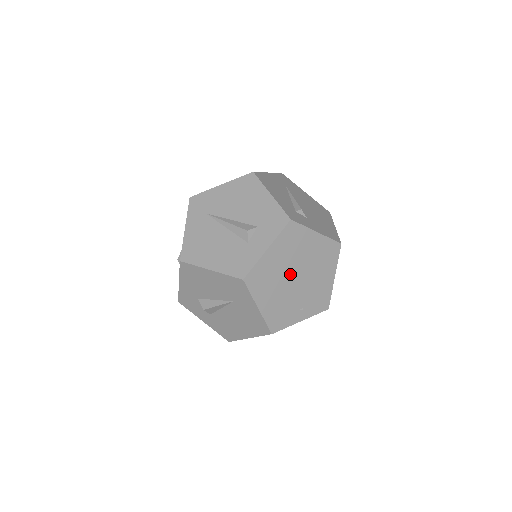
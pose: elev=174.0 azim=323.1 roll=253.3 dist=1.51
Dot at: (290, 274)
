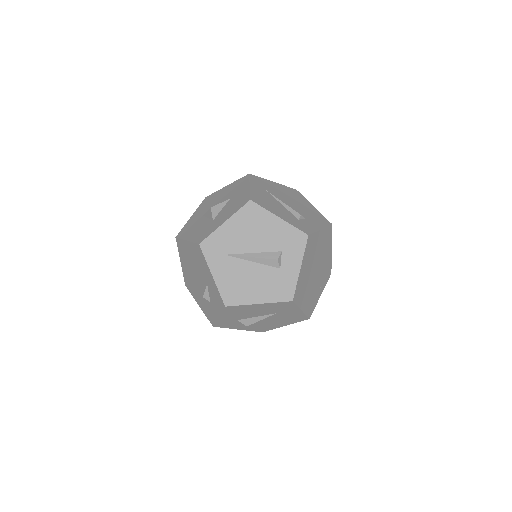
Dot at: (312, 272)
